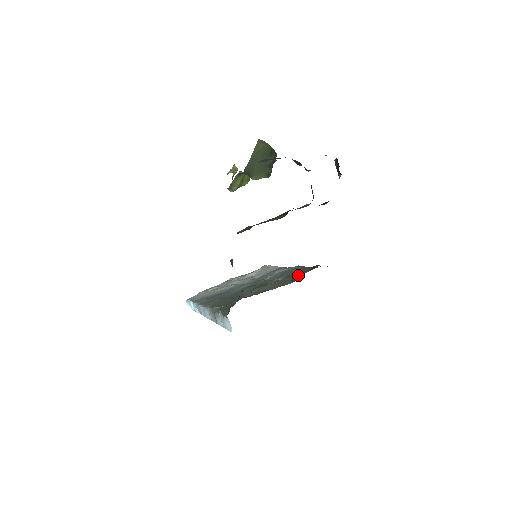
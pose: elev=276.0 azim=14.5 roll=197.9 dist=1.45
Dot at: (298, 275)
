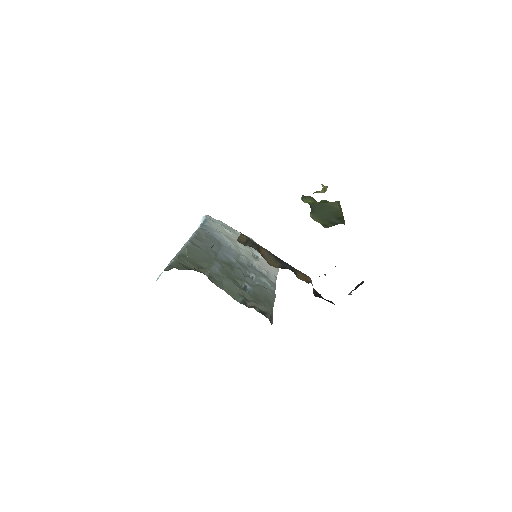
Dot at: (253, 303)
